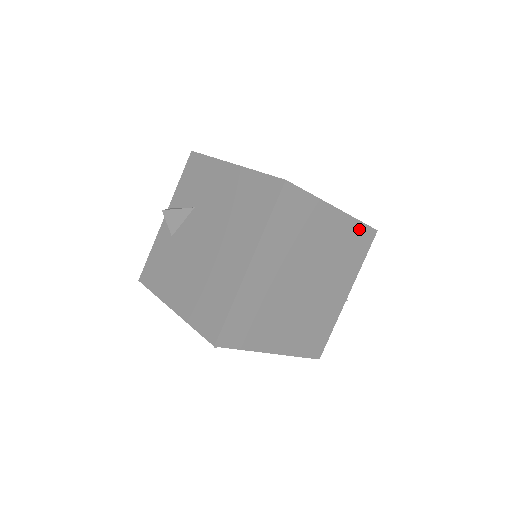
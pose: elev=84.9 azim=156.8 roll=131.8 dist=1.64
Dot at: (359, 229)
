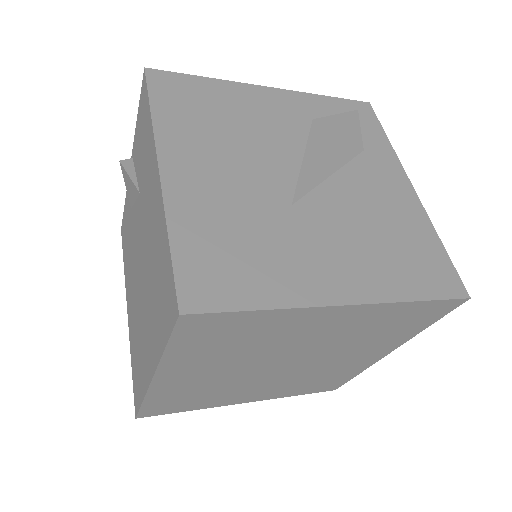
Dot at: (414, 307)
